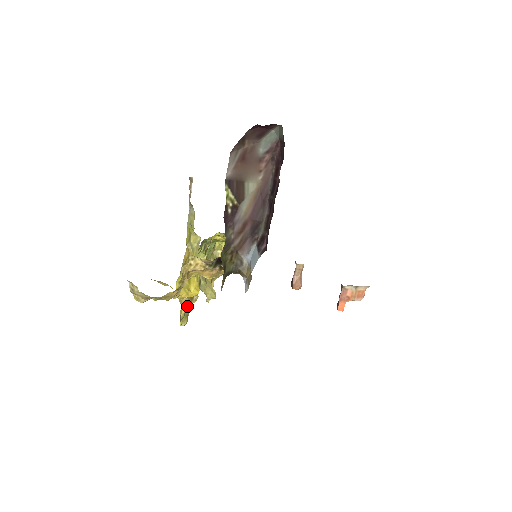
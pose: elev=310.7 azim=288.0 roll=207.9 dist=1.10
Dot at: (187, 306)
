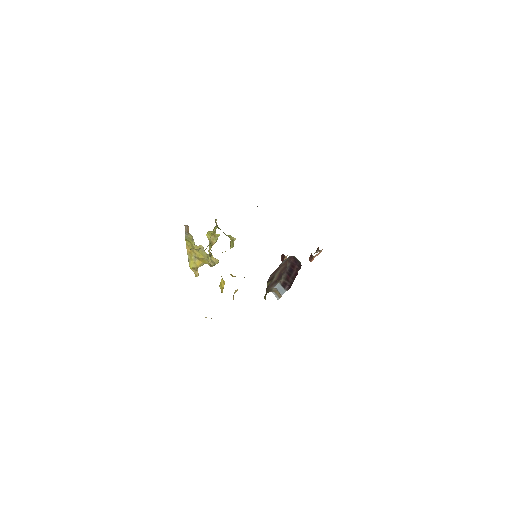
Dot at: occluded
